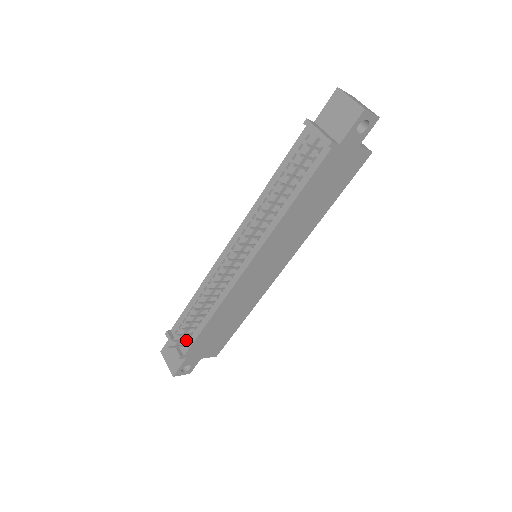
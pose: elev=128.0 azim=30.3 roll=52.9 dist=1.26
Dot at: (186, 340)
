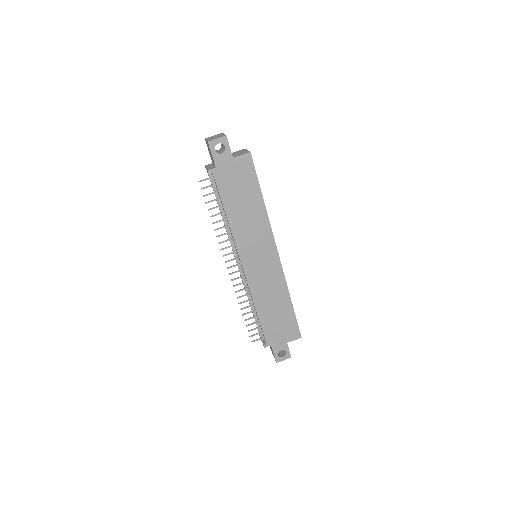
Dot at: occluded
